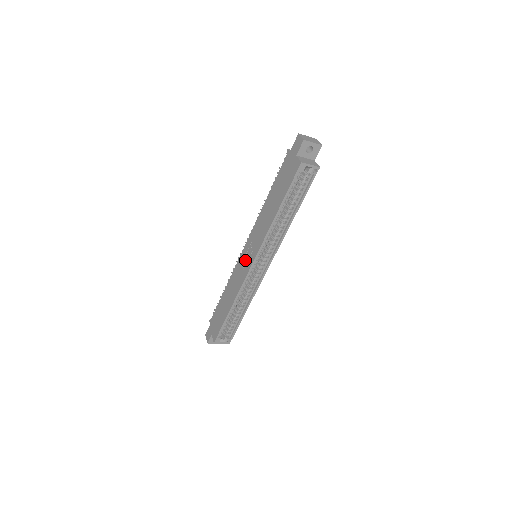
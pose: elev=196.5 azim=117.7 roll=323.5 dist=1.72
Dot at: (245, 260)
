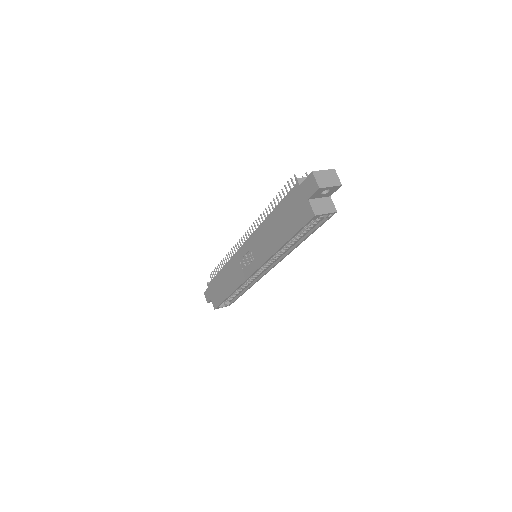
Dot at: (244, 261)
